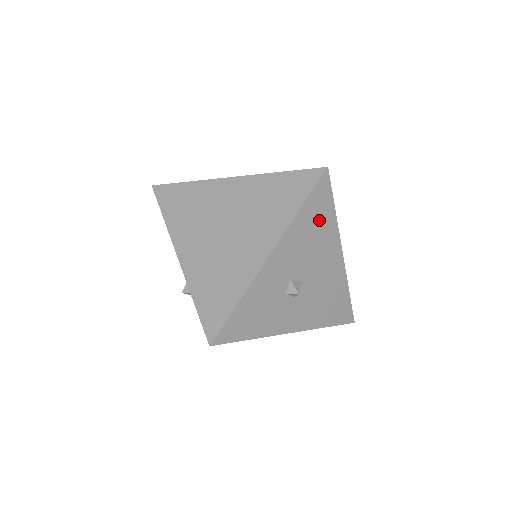
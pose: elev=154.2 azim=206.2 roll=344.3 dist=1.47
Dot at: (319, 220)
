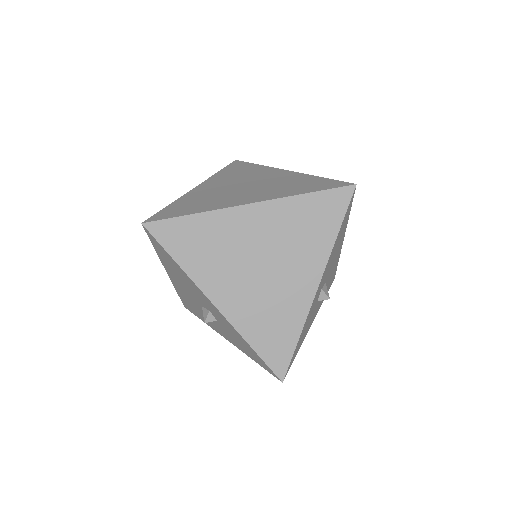
Dot at: (342, 230)
